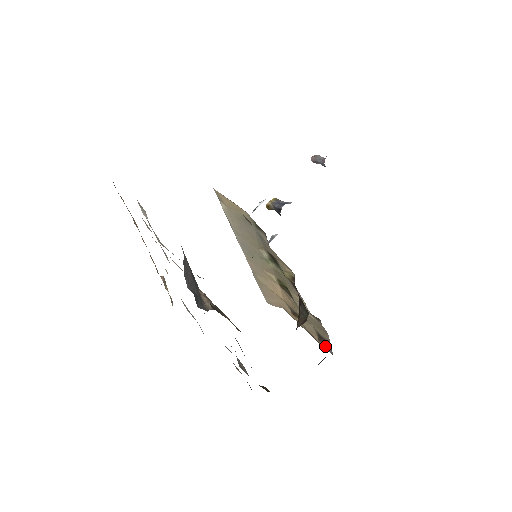
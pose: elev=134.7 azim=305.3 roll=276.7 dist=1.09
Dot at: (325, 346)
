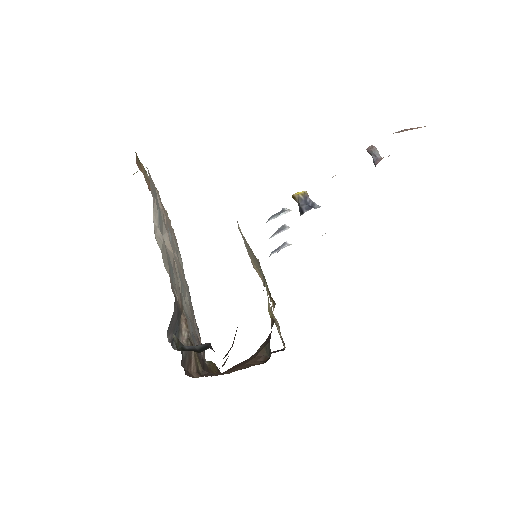
Dot at: occluded
